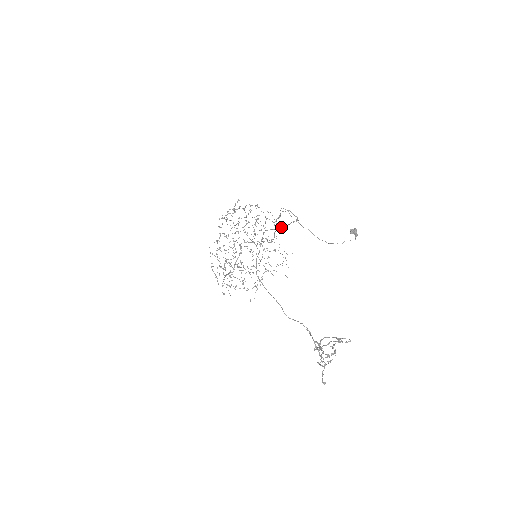
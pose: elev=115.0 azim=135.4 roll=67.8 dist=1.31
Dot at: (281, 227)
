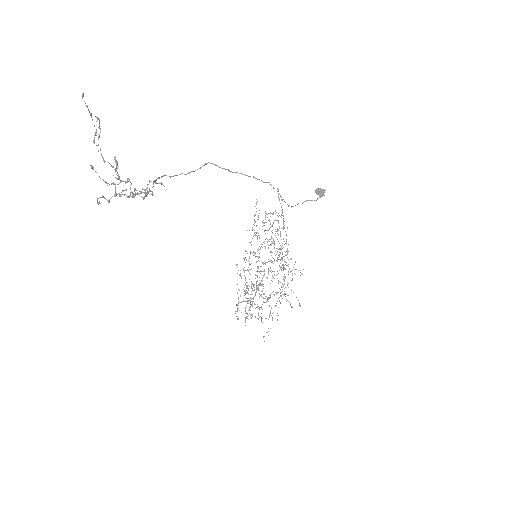
Dot at: occluded
